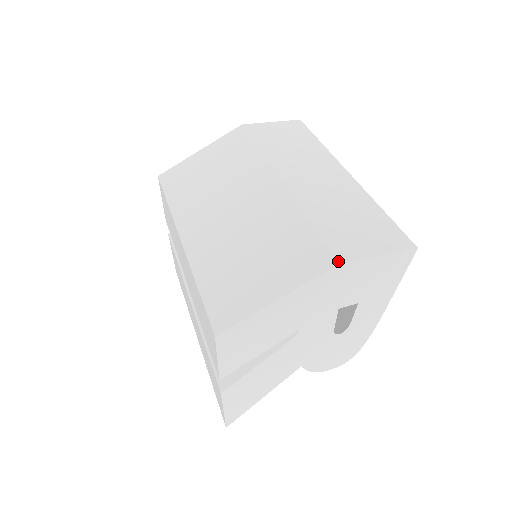
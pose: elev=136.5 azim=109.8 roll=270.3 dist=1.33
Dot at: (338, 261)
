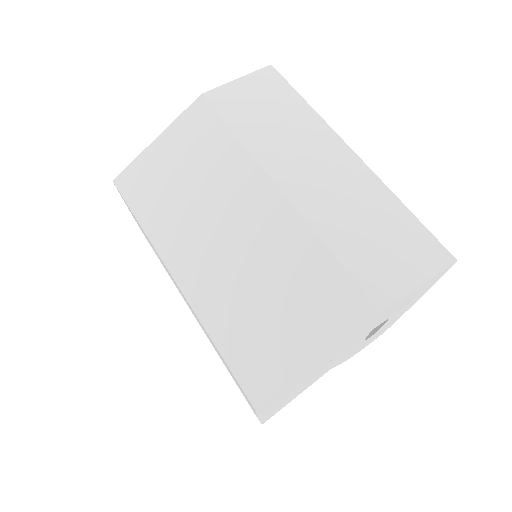
Dot at: (378, 310)
